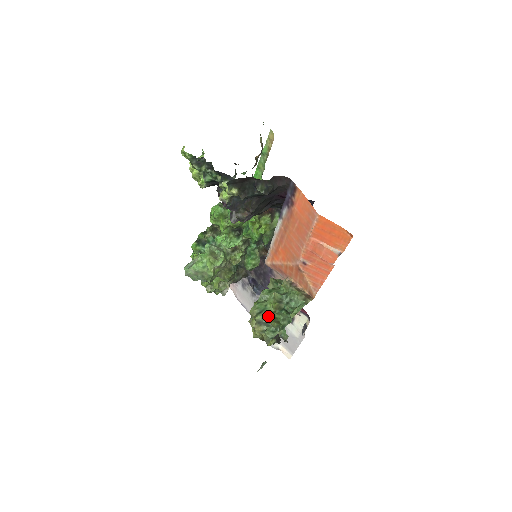
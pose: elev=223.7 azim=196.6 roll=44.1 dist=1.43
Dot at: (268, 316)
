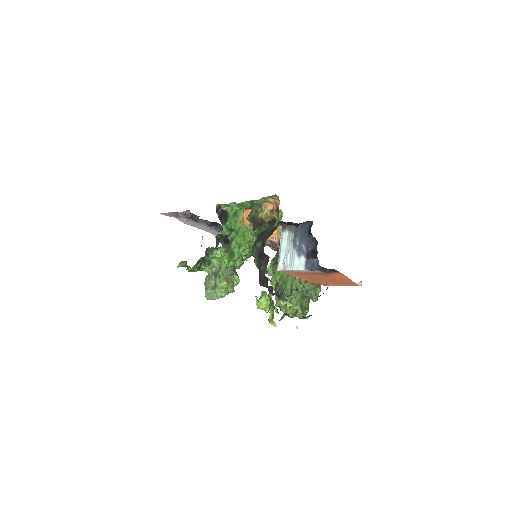
Dot at: (303, 313)
